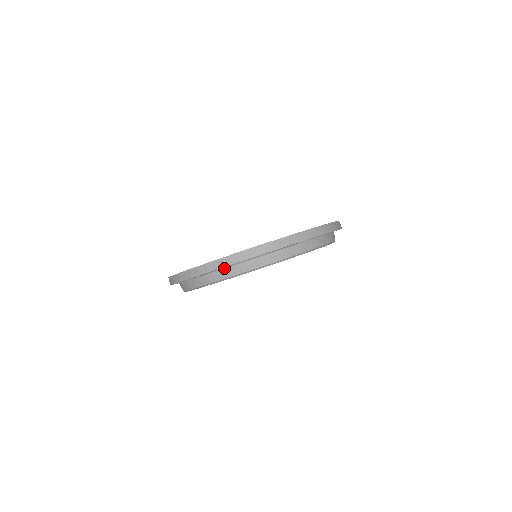
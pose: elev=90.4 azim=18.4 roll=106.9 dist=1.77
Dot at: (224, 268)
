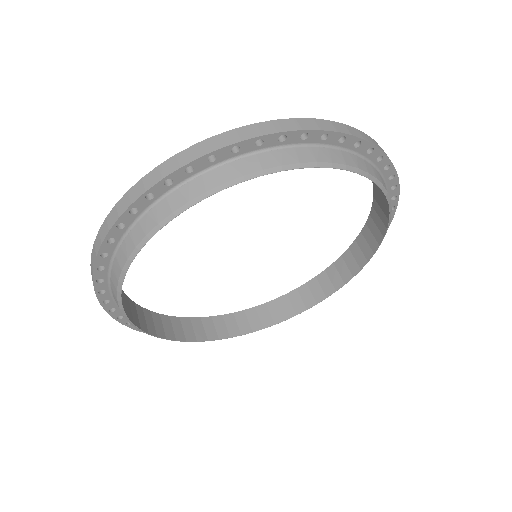
Dot at: (357, 155)
